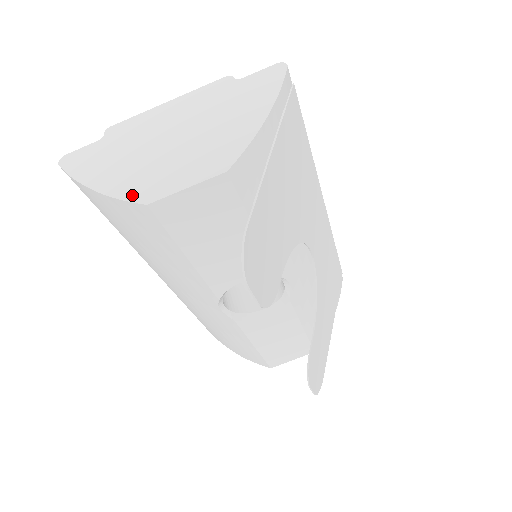
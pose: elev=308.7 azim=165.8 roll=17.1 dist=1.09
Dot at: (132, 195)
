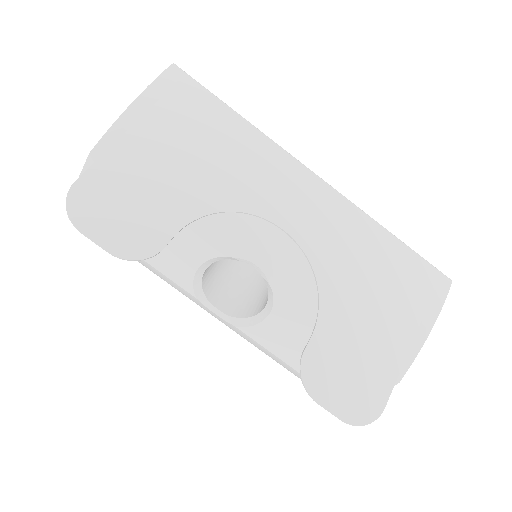
Dot at: occluded
